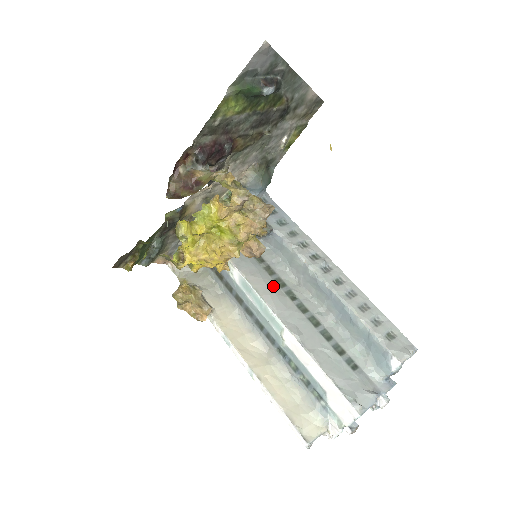
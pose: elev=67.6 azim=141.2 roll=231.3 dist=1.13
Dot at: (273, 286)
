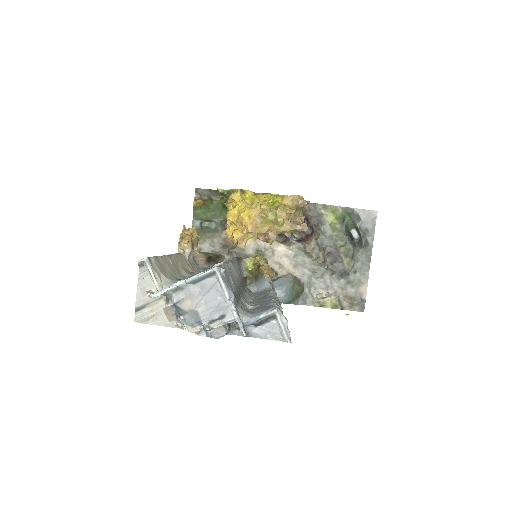
Dot at: occluded
